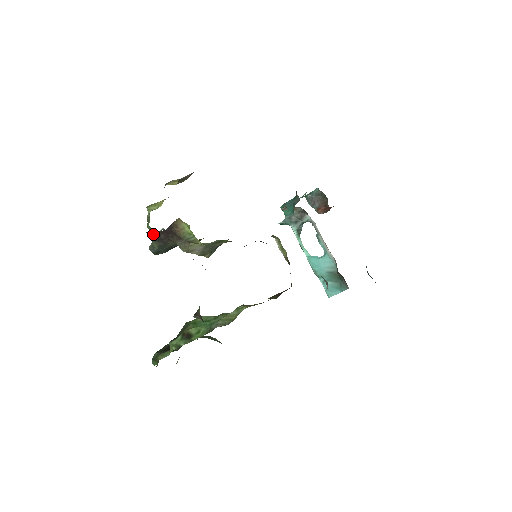
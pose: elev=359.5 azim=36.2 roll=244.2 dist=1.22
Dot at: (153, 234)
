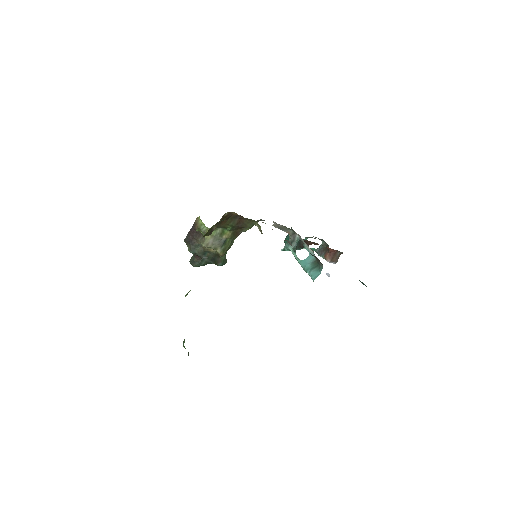
Dot at: occluded
